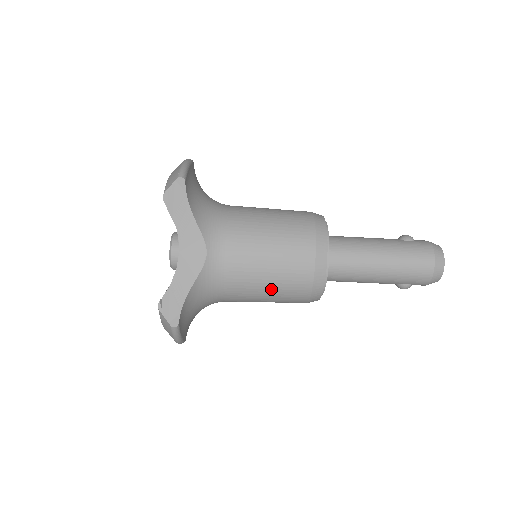
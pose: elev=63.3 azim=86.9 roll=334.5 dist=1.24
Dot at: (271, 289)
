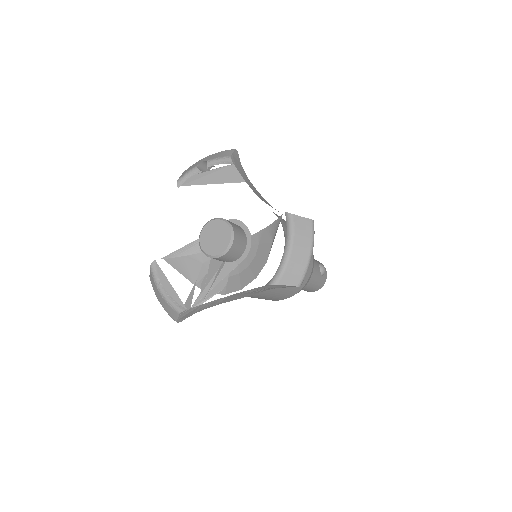
Dot at: occluded
